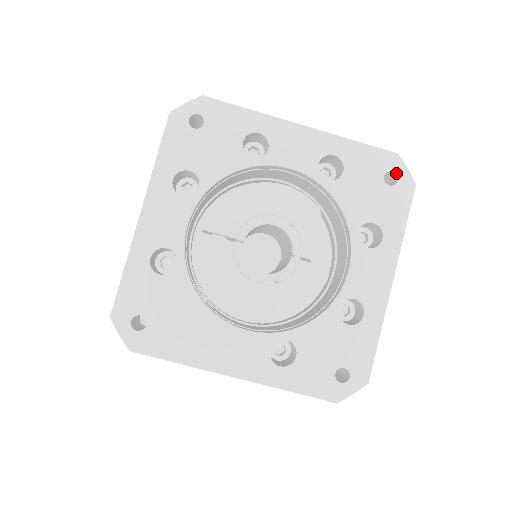
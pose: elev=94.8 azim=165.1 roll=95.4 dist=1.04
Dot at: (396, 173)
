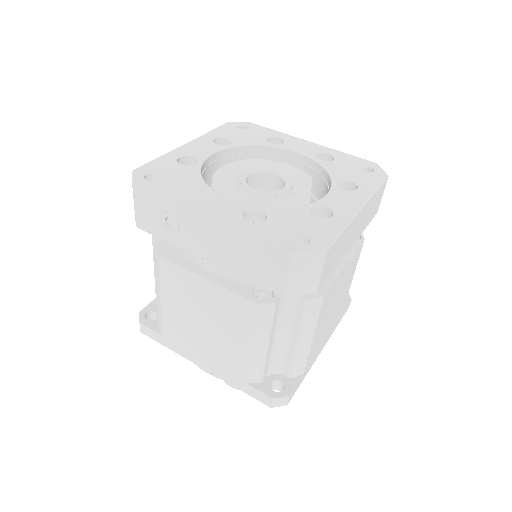
Dot at: (373, 169)
